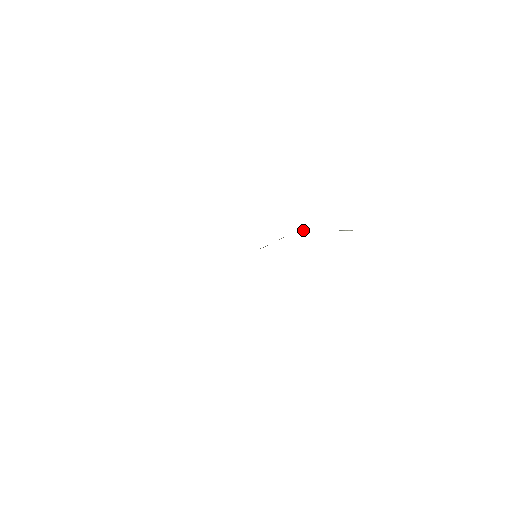
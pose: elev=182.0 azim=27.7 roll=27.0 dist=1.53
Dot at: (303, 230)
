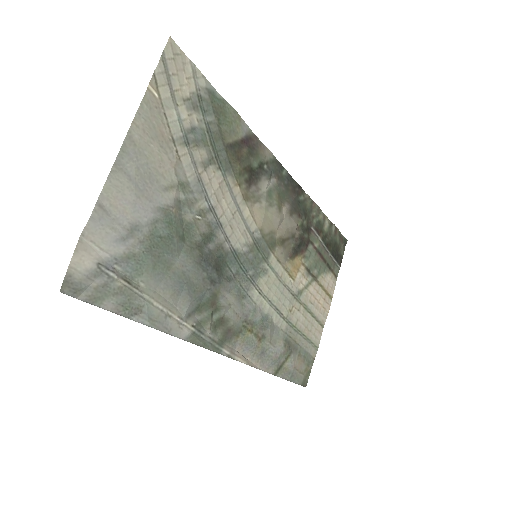
Dot at: (272, 177)
